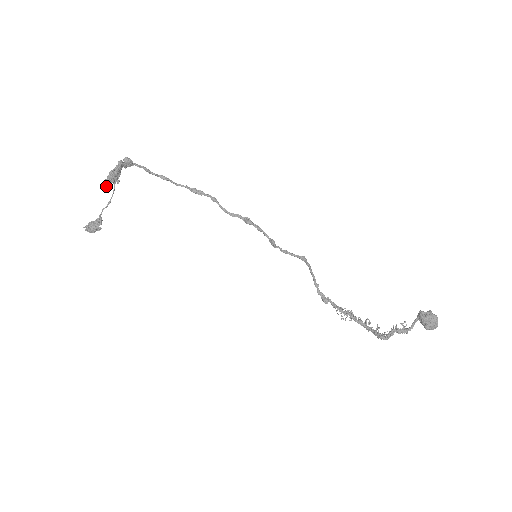
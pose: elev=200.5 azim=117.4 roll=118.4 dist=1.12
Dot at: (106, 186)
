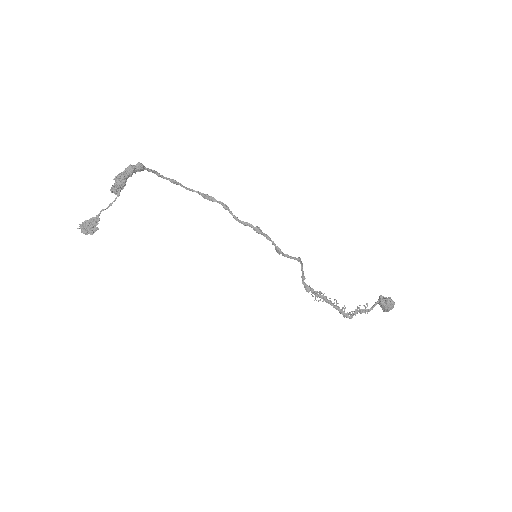
Dot at: (114, 193)
